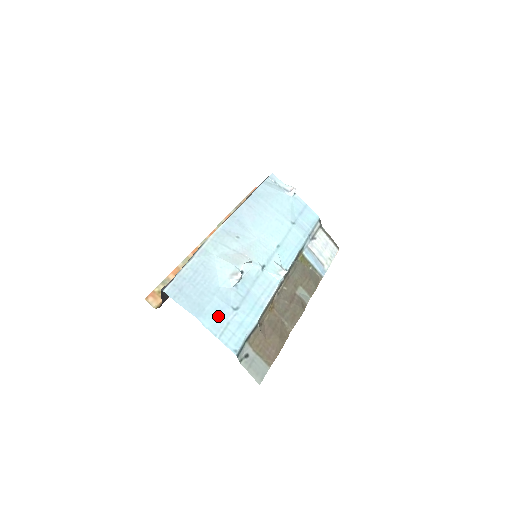
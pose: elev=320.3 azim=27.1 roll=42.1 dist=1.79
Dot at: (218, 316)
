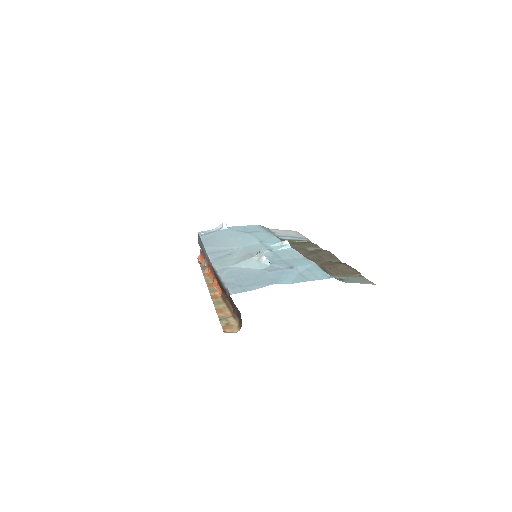
Dot at: (288, 276)
